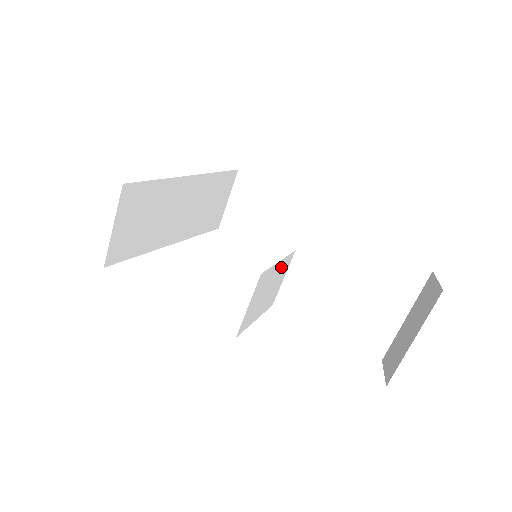
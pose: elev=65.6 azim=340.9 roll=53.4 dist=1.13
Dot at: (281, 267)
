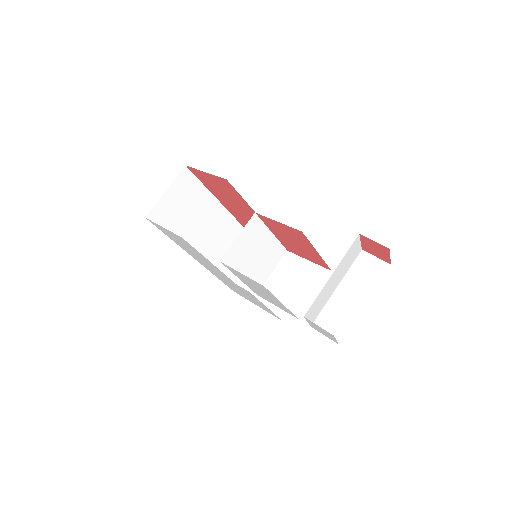
Dot at: (272, 247)
